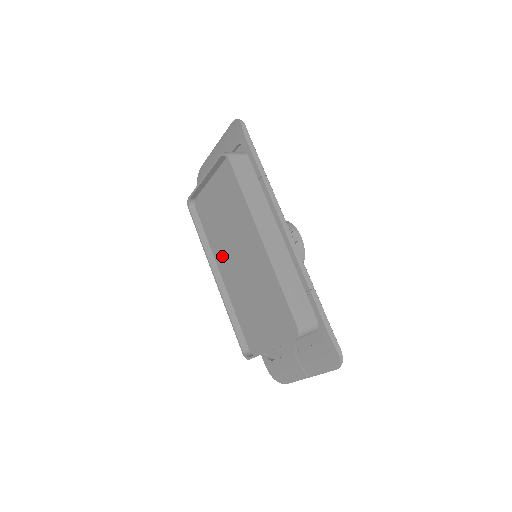
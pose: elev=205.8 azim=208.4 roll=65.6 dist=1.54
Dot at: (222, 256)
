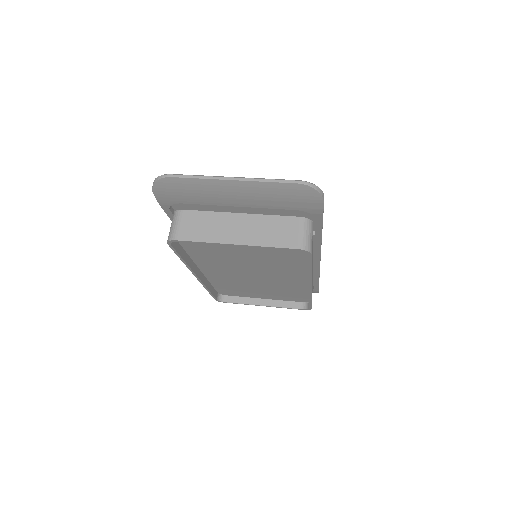
Dot at: (214, 266)
